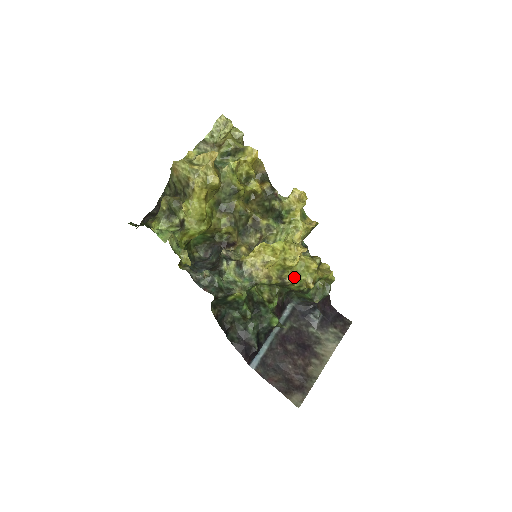
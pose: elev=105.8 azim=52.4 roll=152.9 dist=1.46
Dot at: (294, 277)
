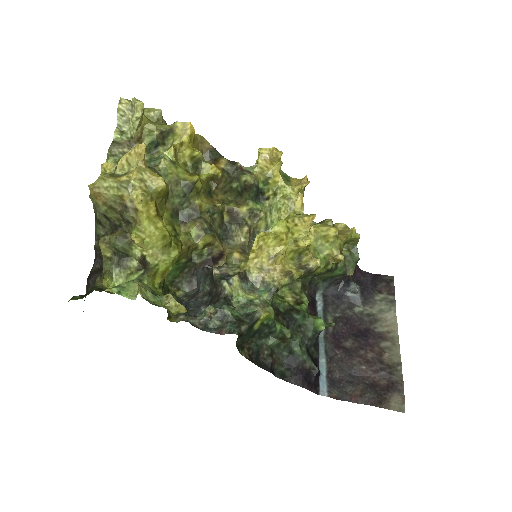
Dot at: (315, 257)
